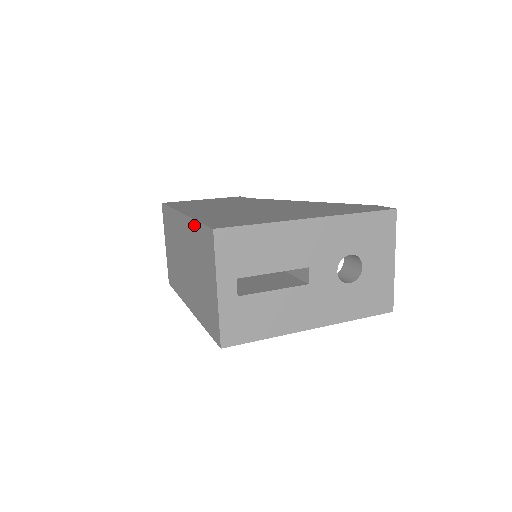
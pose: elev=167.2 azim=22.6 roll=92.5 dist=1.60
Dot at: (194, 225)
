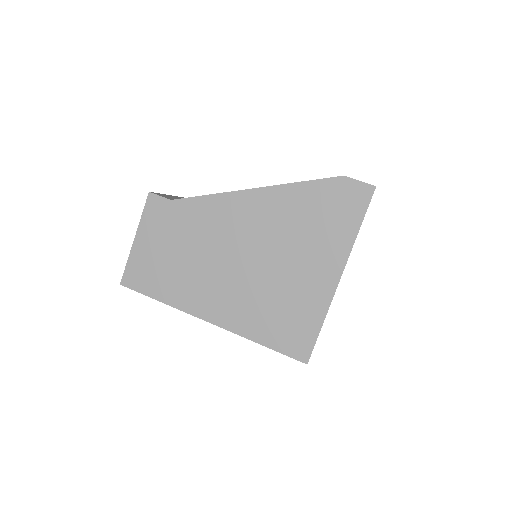
Dot at: (253, 340)
